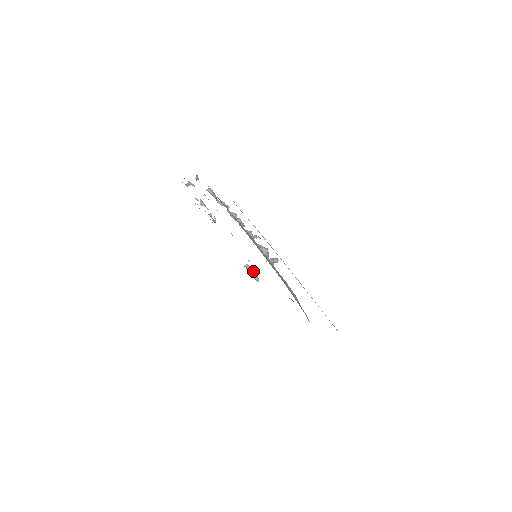
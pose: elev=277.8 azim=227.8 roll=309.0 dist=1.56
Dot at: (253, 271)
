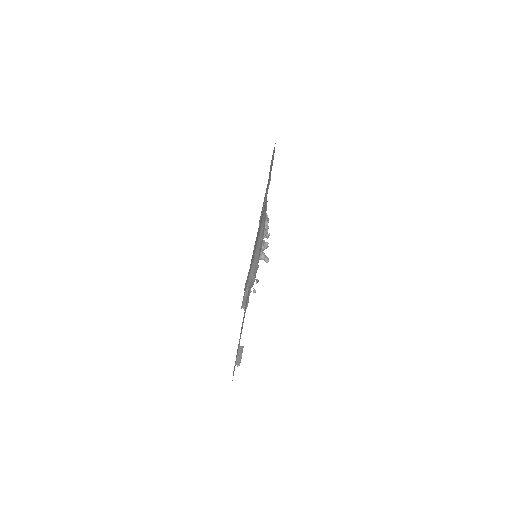
Dot at: occluded
